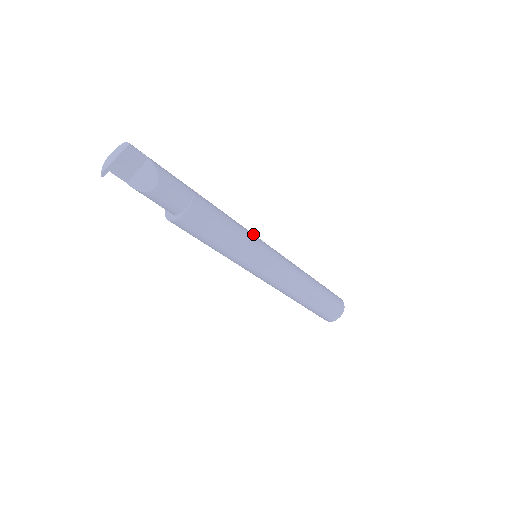
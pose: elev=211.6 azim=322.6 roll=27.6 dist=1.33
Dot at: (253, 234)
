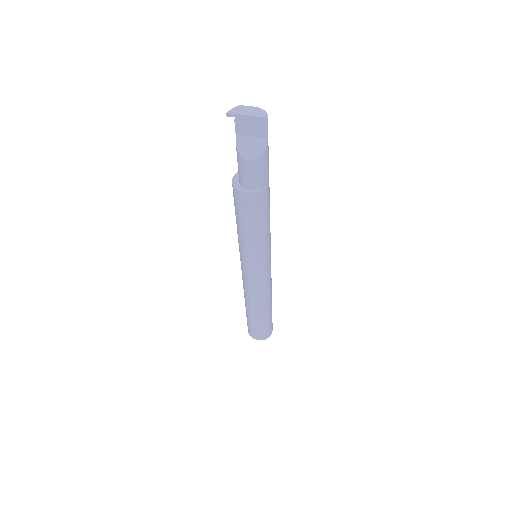
Dot at: occluded
